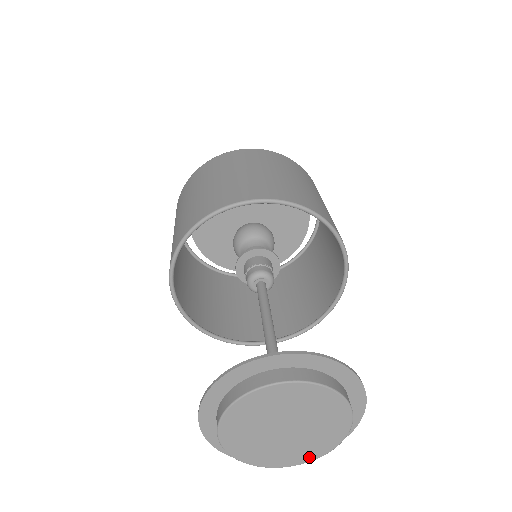
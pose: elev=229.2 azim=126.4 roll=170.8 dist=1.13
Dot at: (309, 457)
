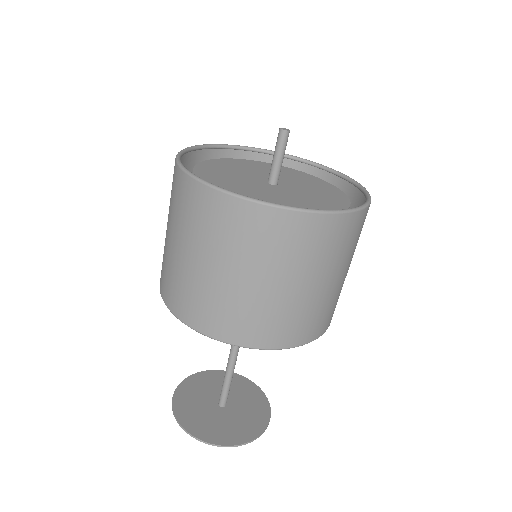
Dot at: occluded
